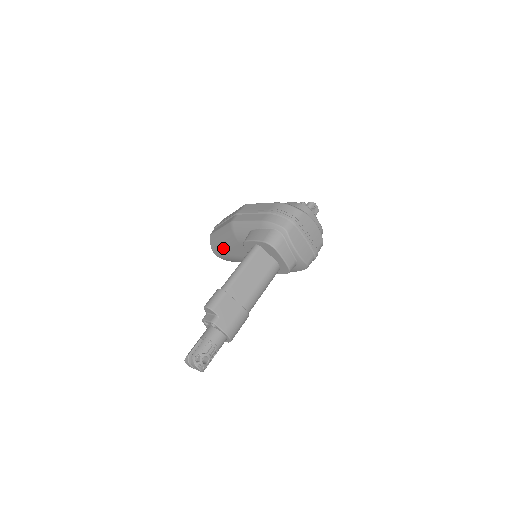
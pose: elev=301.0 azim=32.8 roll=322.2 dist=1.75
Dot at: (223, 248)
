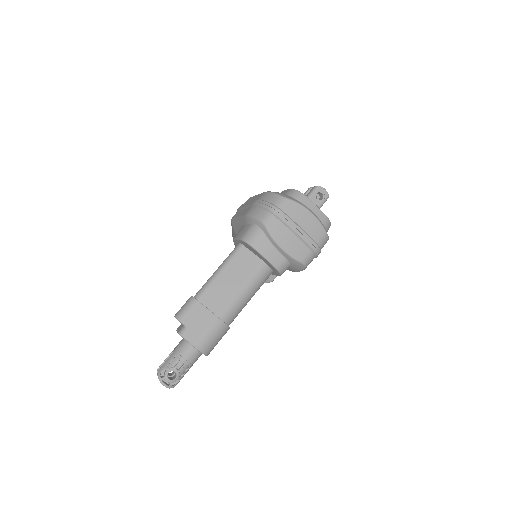
Dot at: occluded
